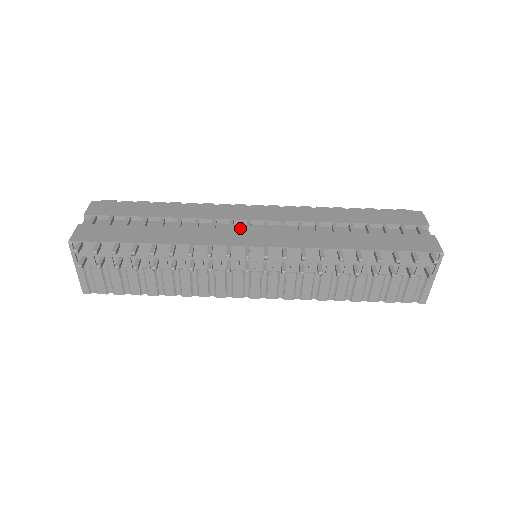
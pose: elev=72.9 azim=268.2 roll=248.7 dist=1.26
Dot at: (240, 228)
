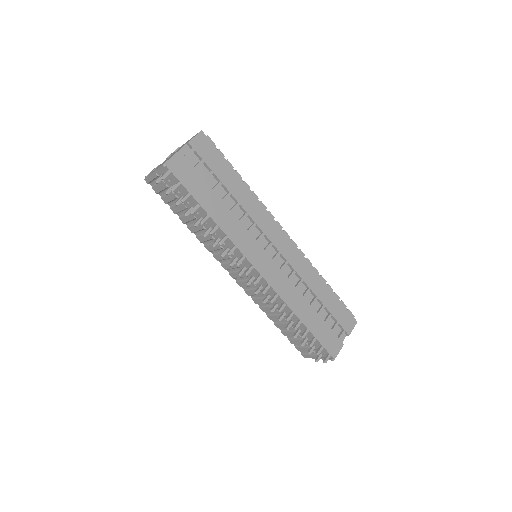
Dot at: (263, 243)
